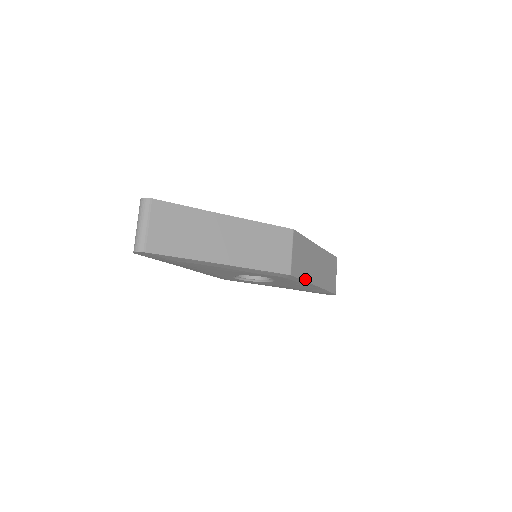
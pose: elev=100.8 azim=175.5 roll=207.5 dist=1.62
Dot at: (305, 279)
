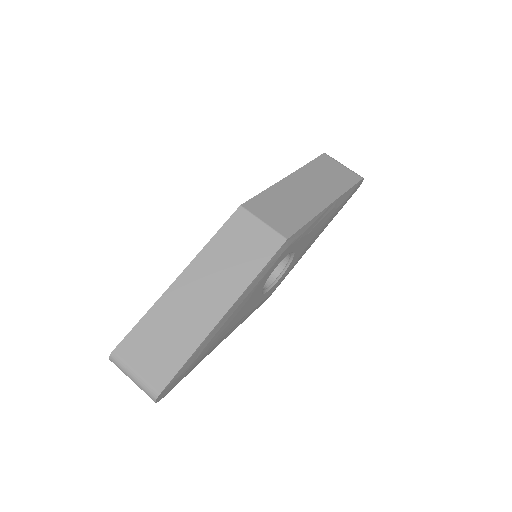
Dot at: (309, 218)
